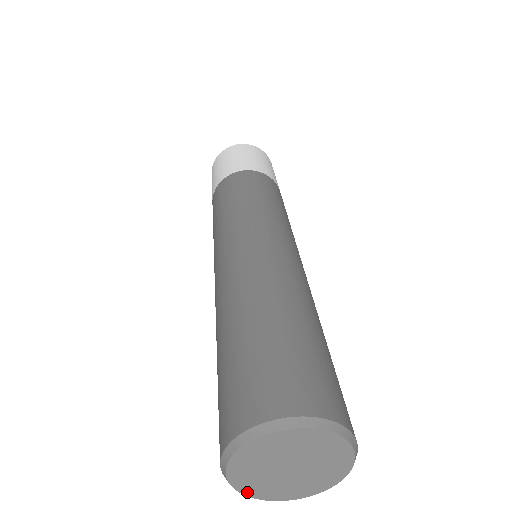
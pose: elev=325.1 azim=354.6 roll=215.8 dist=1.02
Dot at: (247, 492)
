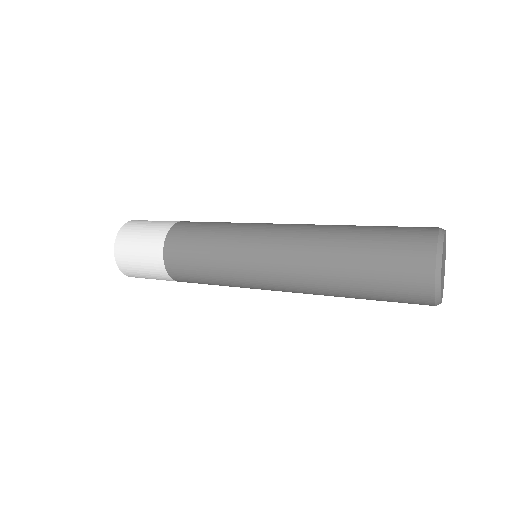
Dot at: (441, 301)
